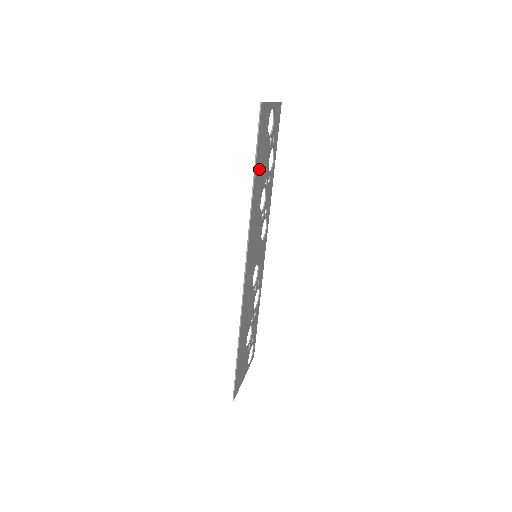
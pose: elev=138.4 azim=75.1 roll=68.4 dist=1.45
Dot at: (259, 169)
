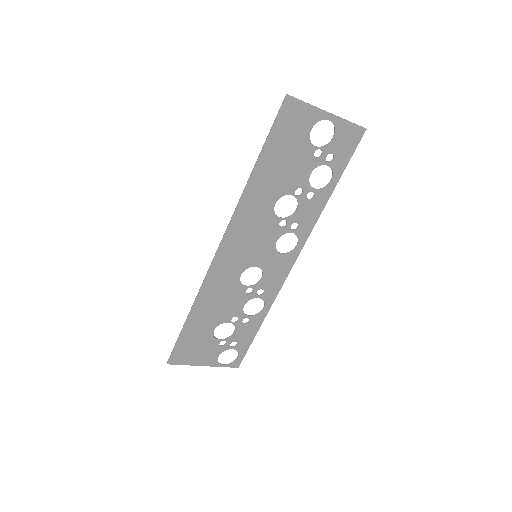
Dot at: (274, 164)
